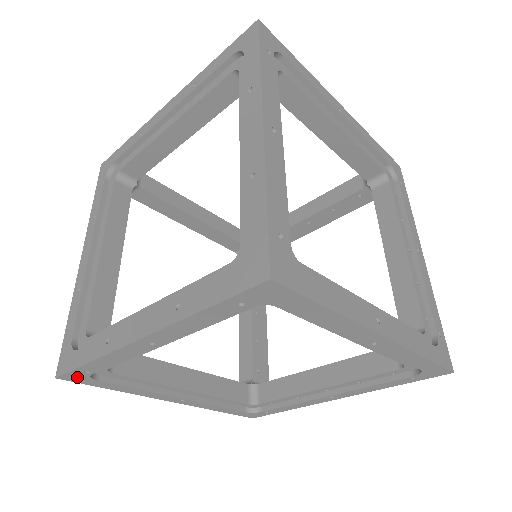
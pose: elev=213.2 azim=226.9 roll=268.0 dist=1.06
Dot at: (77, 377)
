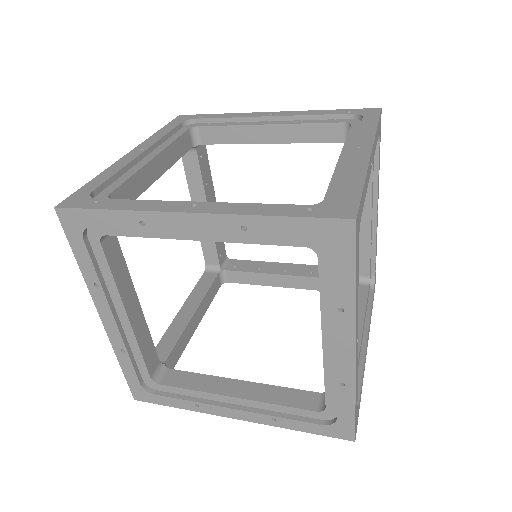
Dot at: occluded
